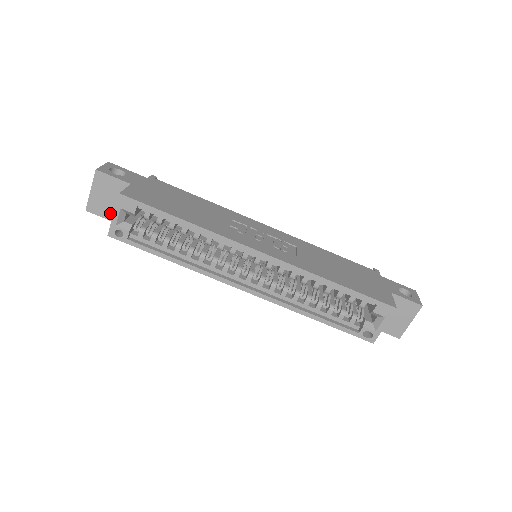
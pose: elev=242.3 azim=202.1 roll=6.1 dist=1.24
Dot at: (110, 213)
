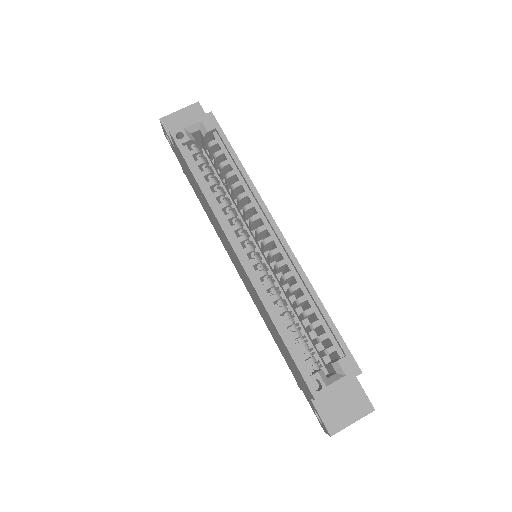
Dot at: occluded
